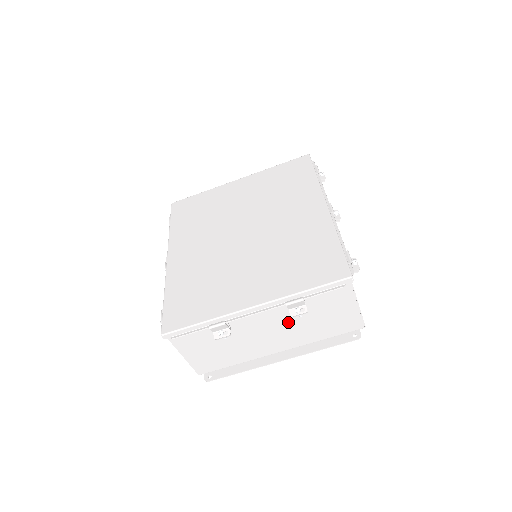
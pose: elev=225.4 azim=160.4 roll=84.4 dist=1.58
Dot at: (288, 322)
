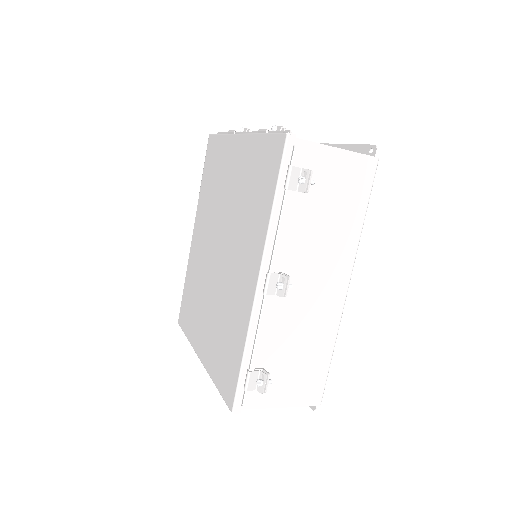
Dot at: occluded
